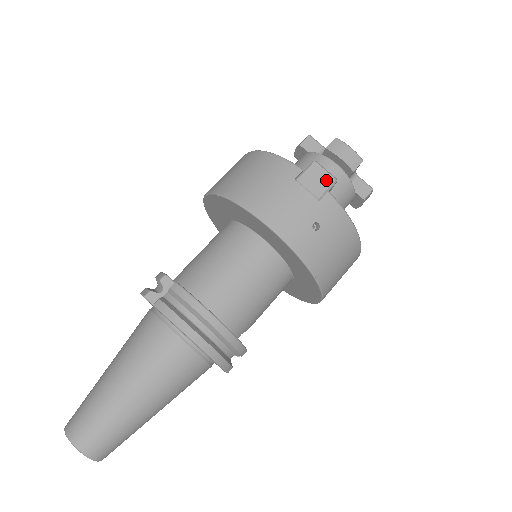
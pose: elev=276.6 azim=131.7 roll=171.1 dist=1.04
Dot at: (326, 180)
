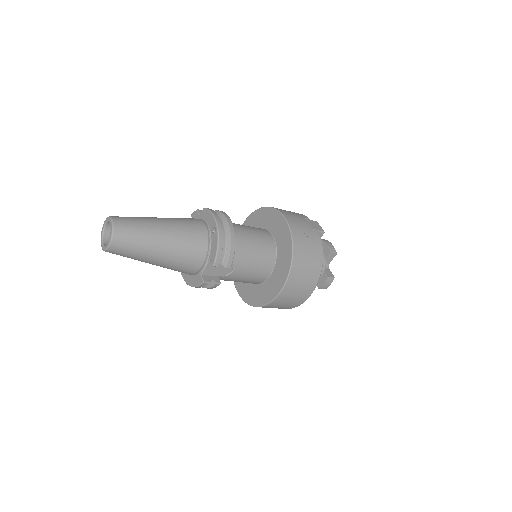
Dot at: (319, 228)
